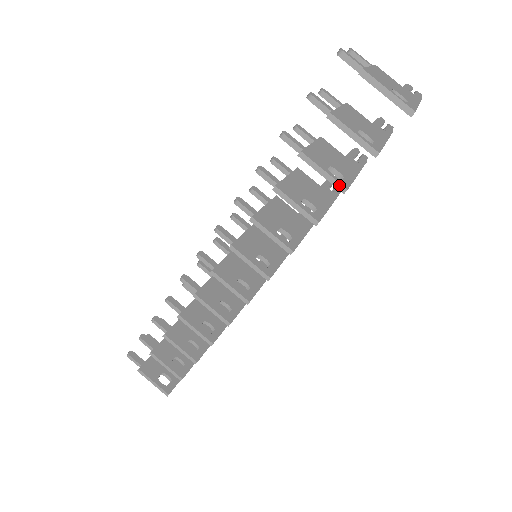
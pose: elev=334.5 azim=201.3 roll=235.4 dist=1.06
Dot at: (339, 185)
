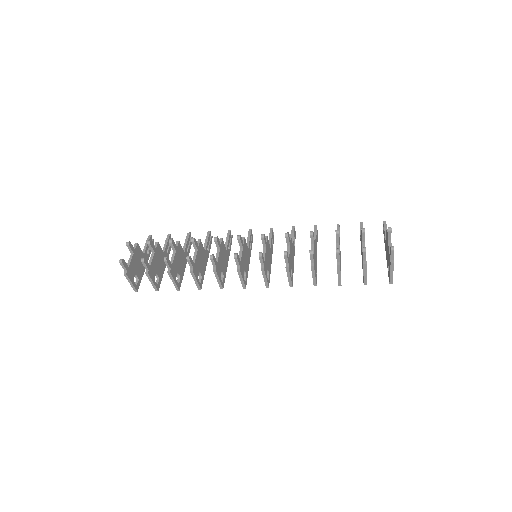
Dot at: (340, 282)
